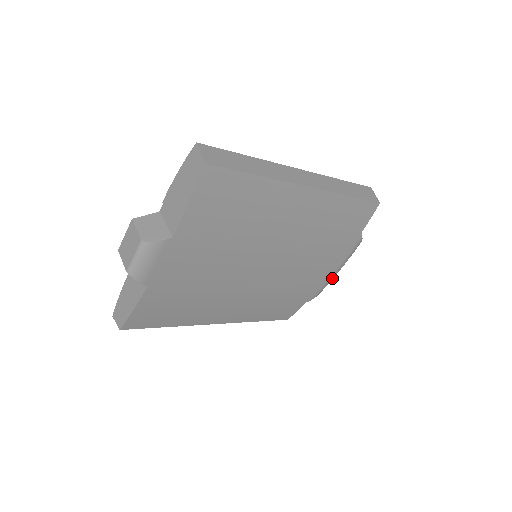
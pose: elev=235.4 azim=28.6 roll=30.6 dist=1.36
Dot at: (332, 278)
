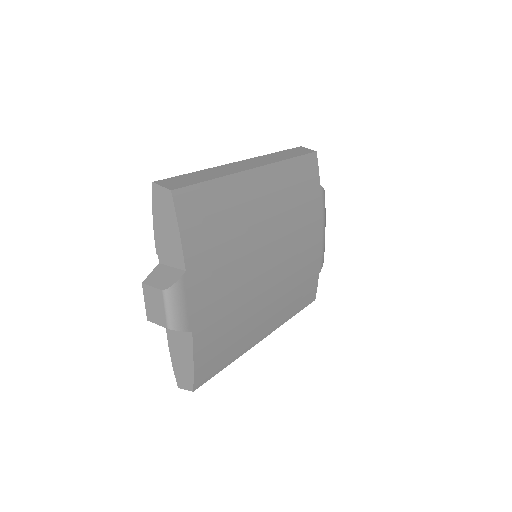
Dot at: (324, 239)
